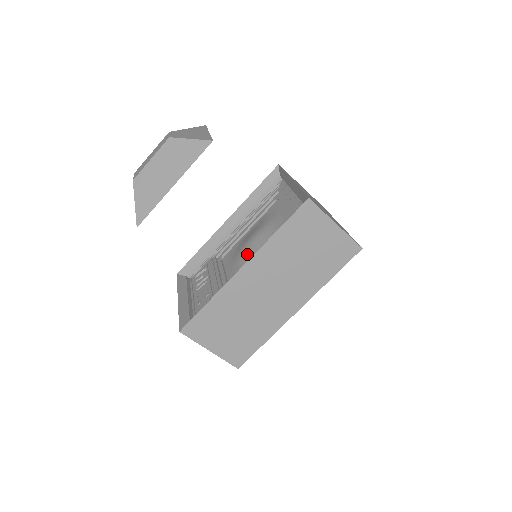
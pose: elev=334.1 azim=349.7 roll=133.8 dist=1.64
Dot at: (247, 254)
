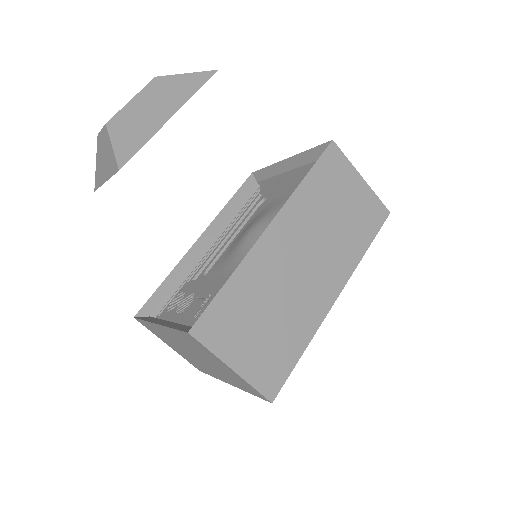
Dot at: (252, 242)
